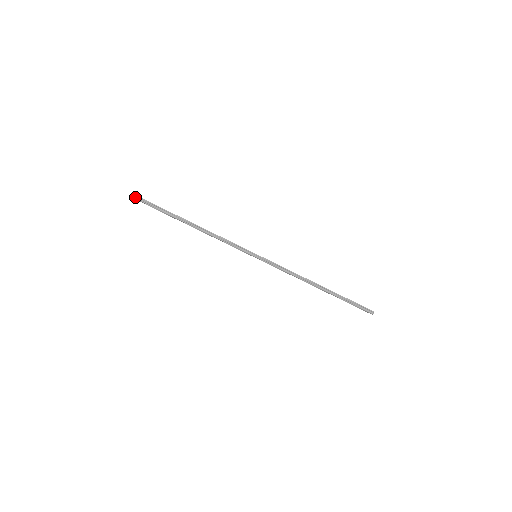
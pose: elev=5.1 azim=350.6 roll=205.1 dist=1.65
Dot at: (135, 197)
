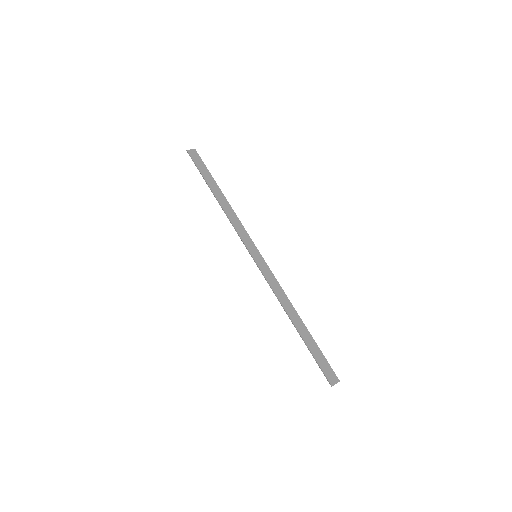
Dot at: (189, 154)
